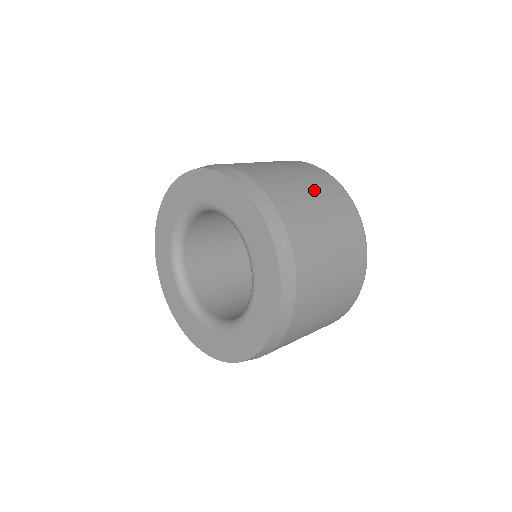
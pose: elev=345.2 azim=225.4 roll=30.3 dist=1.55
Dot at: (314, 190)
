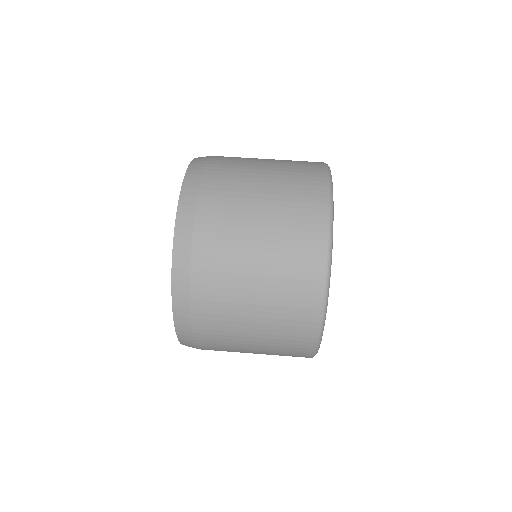
Dot at: (270, 236)
